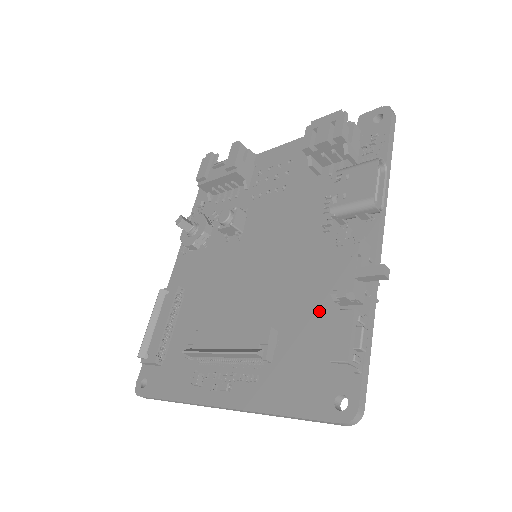
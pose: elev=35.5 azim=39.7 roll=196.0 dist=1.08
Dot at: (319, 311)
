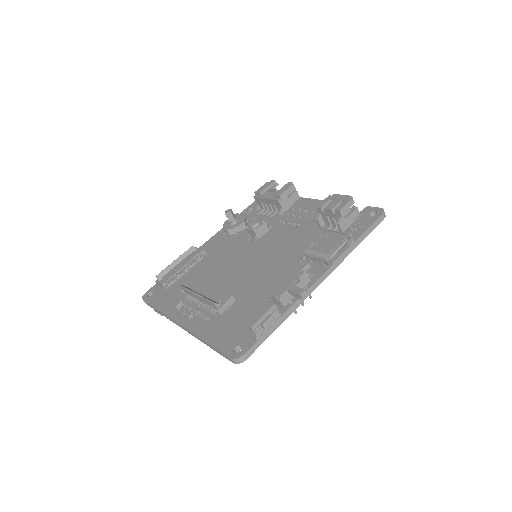
Dot at: (262, 301)
